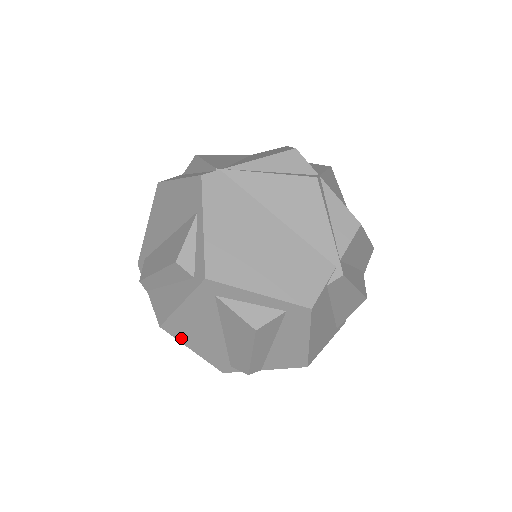
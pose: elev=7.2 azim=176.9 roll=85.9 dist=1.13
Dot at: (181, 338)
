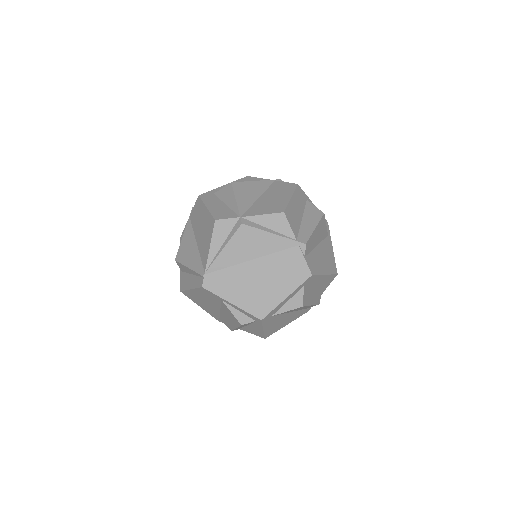
Dot at: (277, 330)
